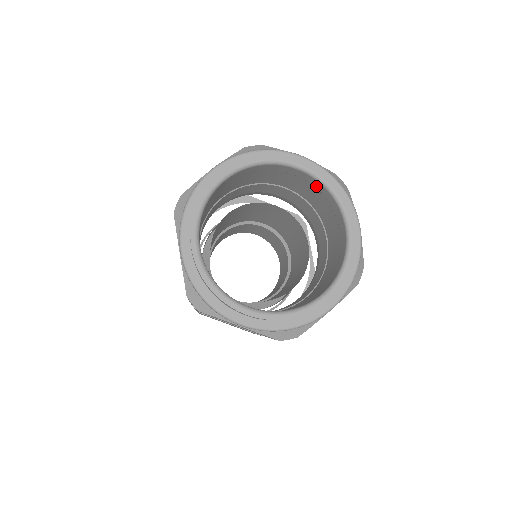
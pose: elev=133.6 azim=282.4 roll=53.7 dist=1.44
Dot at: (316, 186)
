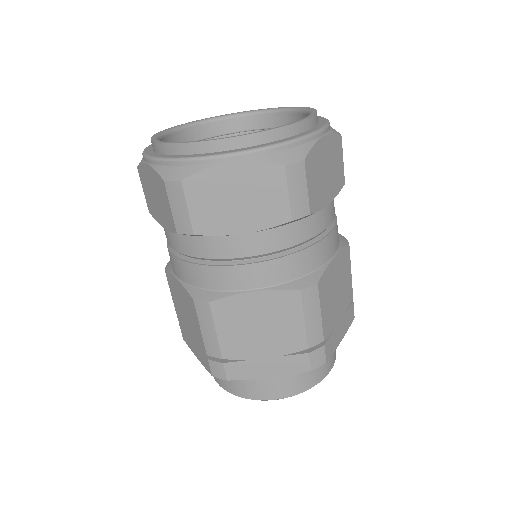
Dot at: (260, 125)
